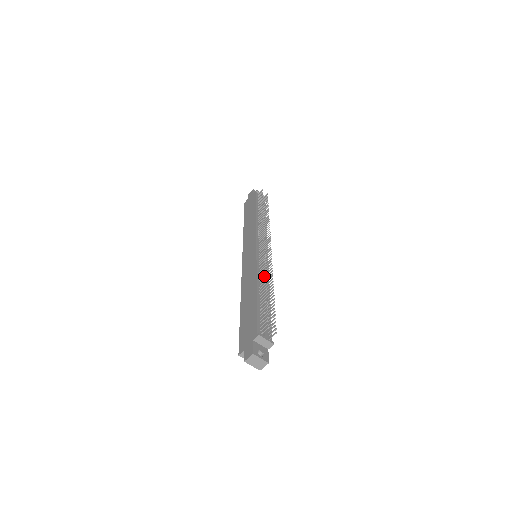
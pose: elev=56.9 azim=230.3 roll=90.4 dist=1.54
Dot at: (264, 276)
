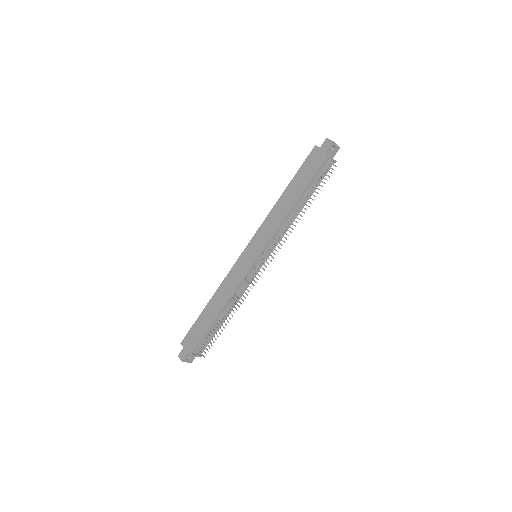
Dot at: (237, 297)
